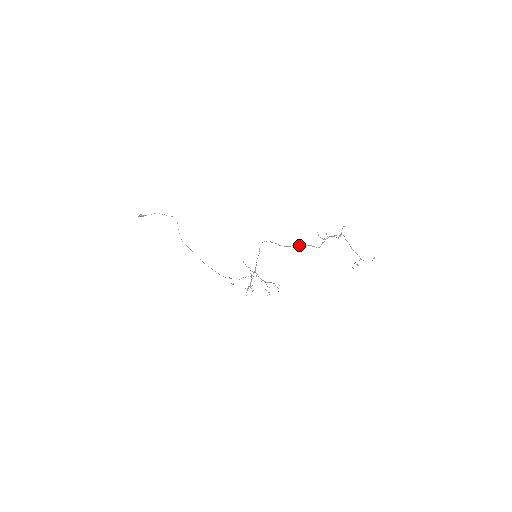
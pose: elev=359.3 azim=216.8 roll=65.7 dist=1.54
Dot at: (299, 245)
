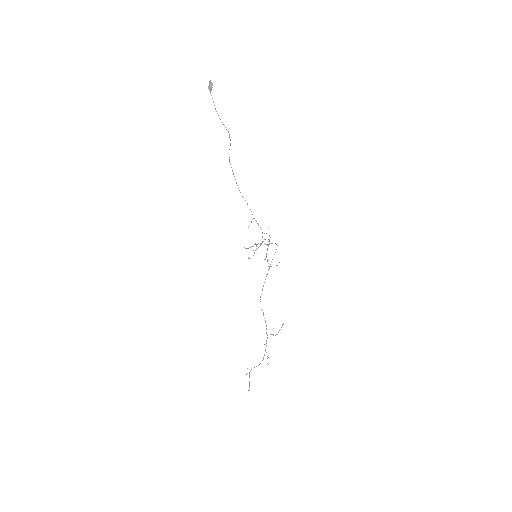
Dot at: (262, 310)
